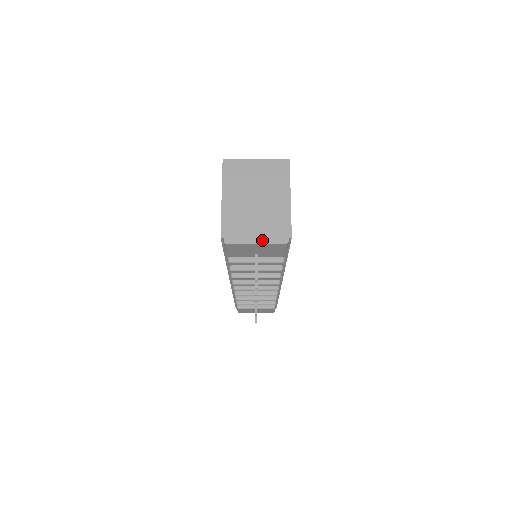
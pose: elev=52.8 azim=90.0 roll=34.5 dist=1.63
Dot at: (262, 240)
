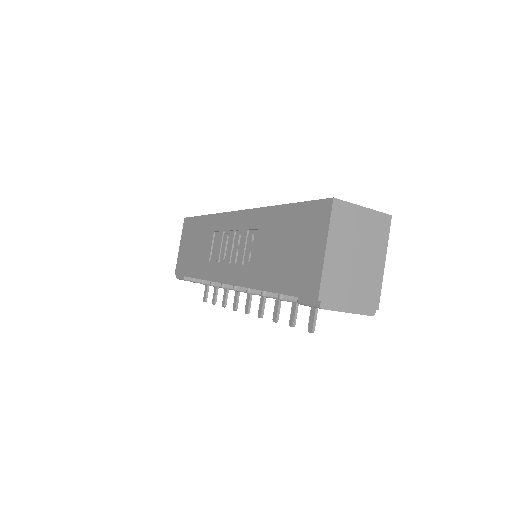
Dot at: (354, 309)
